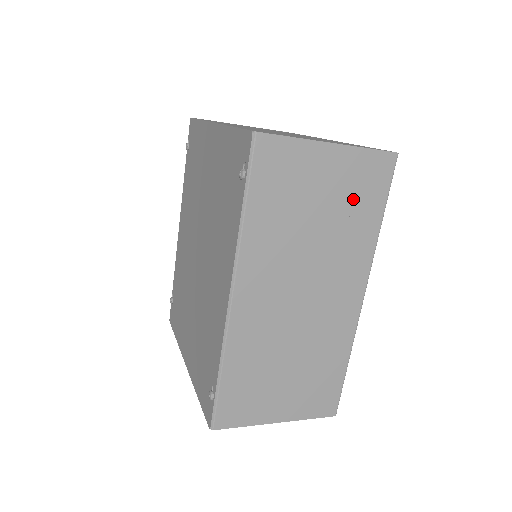
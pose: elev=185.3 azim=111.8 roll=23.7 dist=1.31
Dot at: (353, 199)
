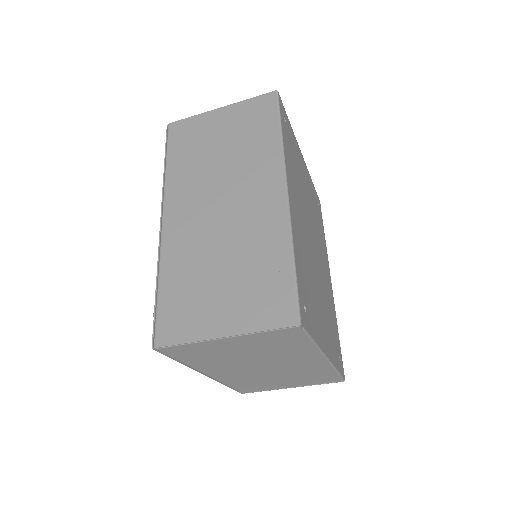
Dot at: (248, 129)
